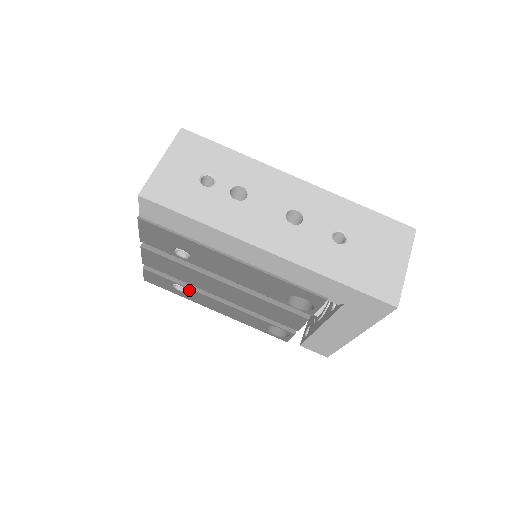
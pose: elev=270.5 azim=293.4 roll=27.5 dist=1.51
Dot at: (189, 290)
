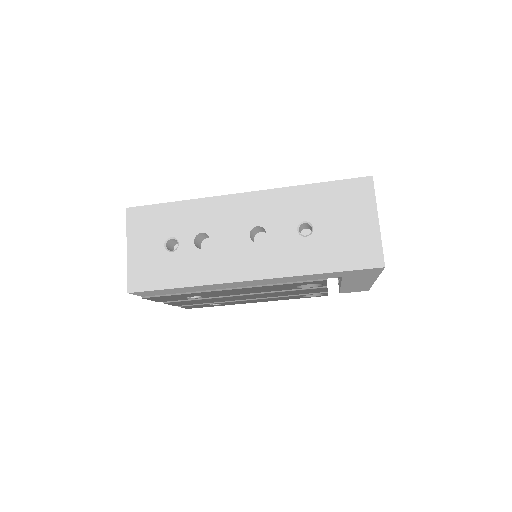
Dot at: (224, 303)
